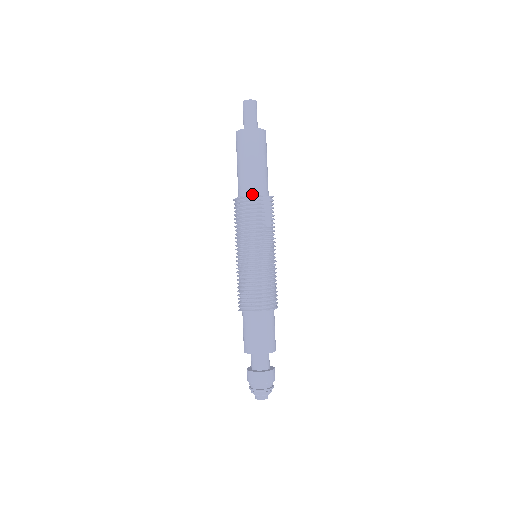
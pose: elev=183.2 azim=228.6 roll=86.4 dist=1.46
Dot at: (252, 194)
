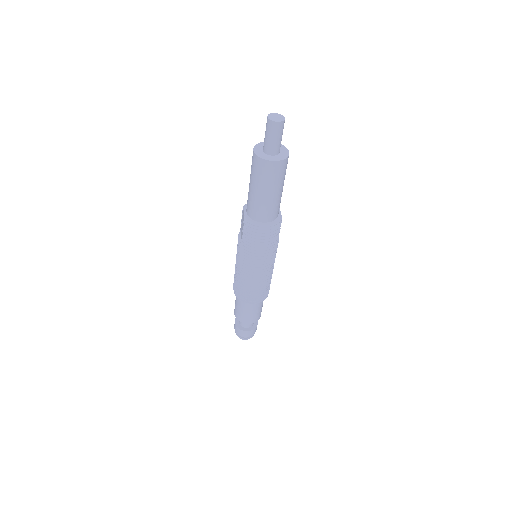
Dot at: (274, 219)
